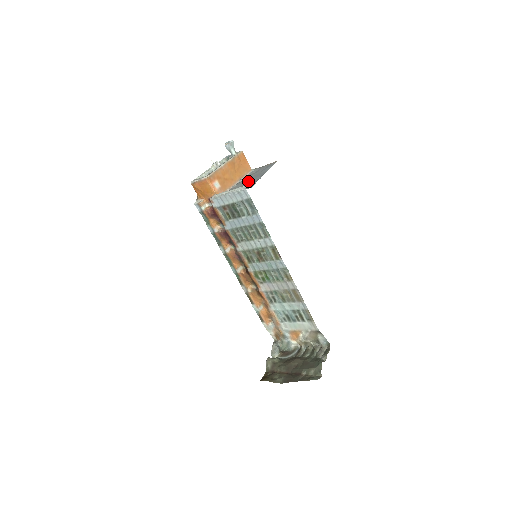
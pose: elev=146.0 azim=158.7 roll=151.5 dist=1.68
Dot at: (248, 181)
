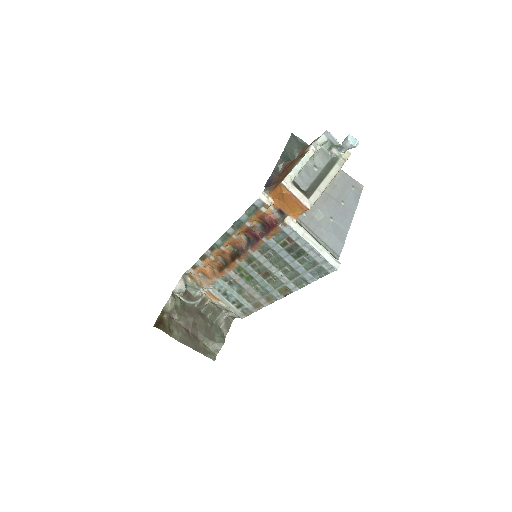
Dot at: (331, 217)
